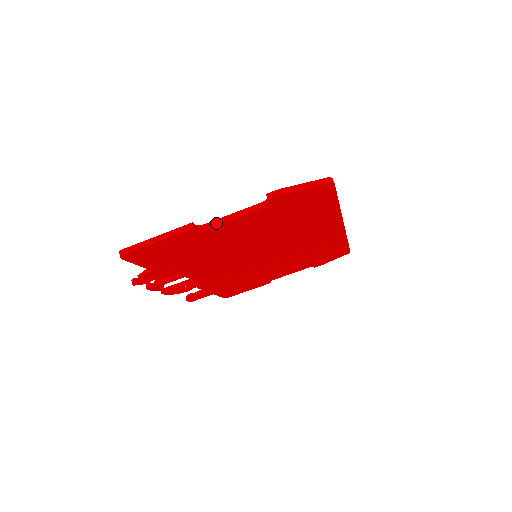
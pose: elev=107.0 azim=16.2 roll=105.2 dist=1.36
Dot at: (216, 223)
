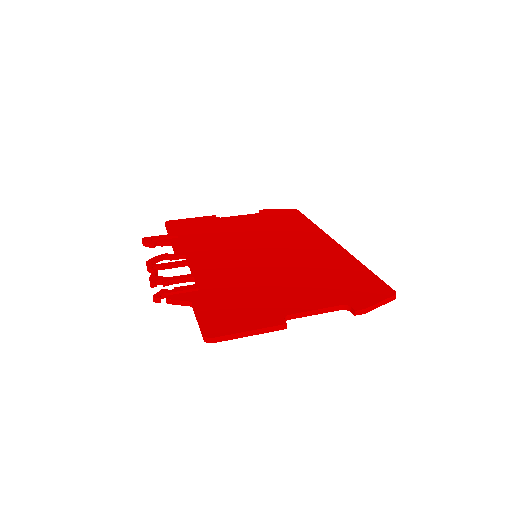
Dot at: (299, 316)
